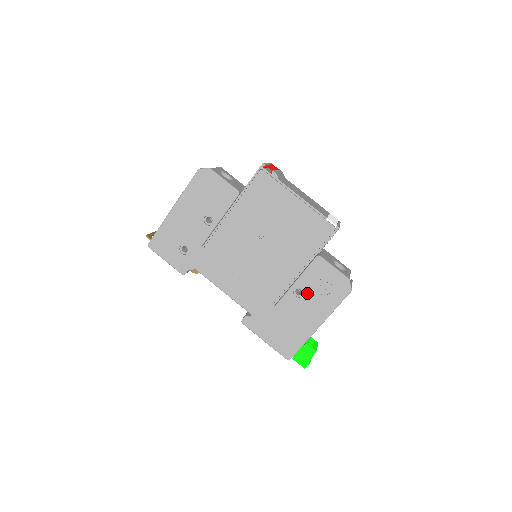
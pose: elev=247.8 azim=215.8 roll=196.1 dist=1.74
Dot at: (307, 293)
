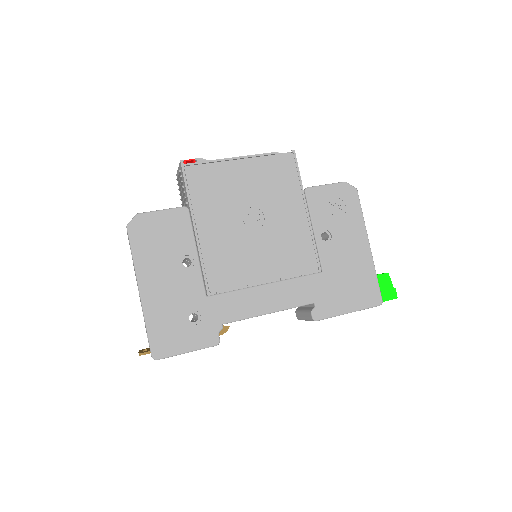
Dot at: (332, 229)
